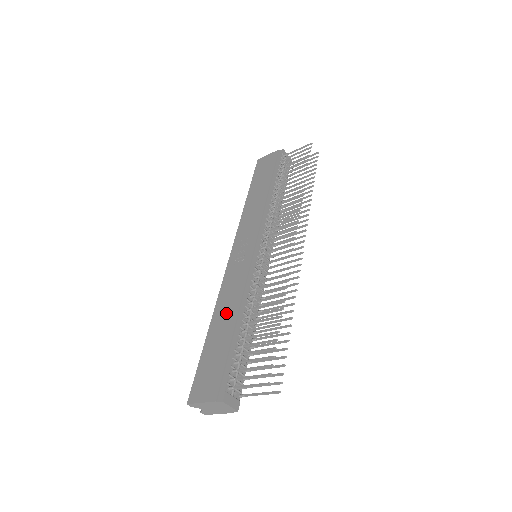
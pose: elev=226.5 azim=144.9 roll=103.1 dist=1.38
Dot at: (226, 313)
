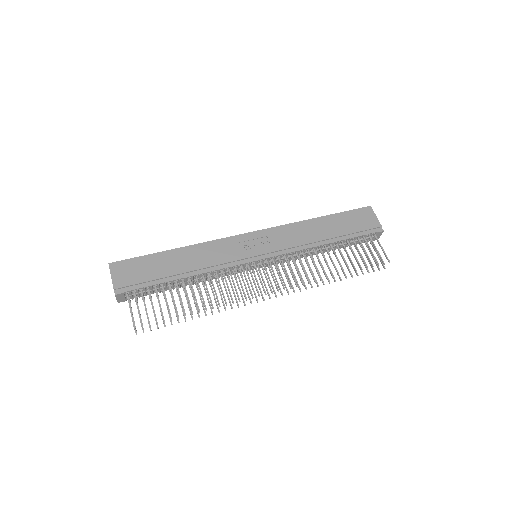
Dot at: (190, 259)
